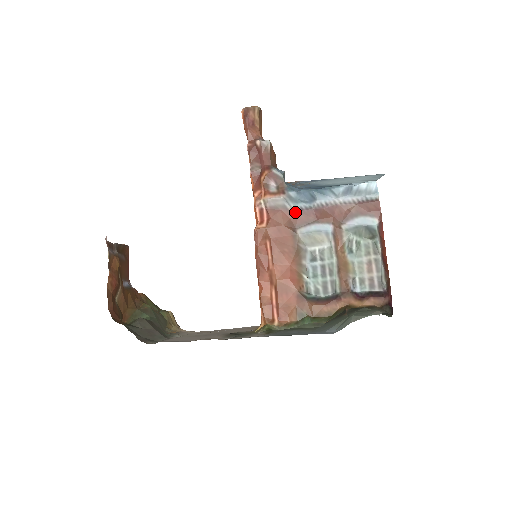
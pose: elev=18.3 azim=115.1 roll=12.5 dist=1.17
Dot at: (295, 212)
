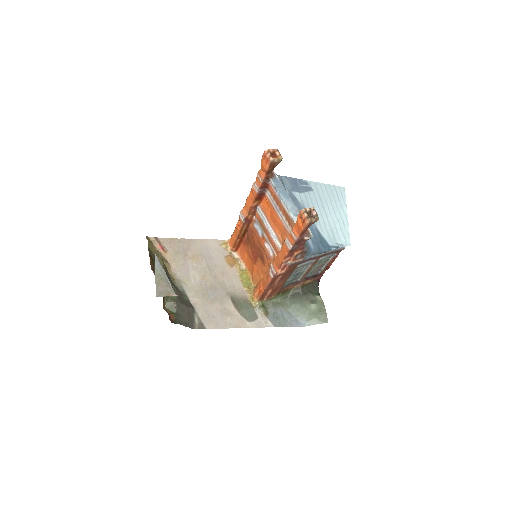
Dot at: occluded
